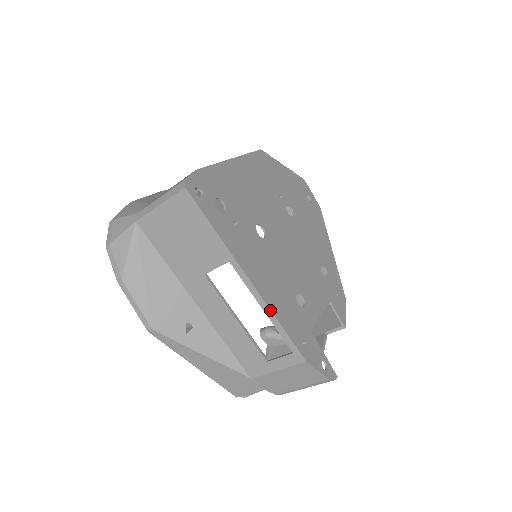
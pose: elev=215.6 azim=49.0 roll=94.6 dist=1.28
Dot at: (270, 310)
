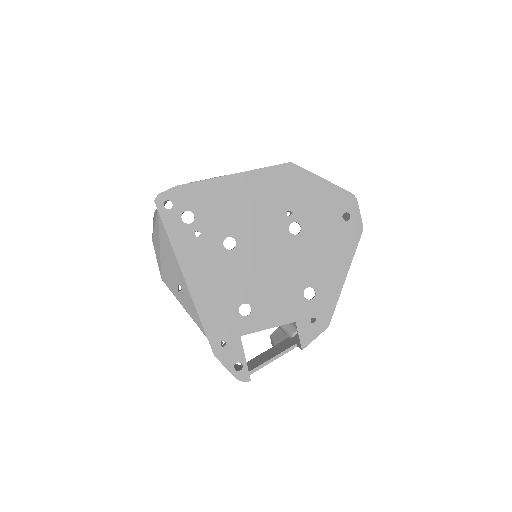
Dot at: (195, 307)
